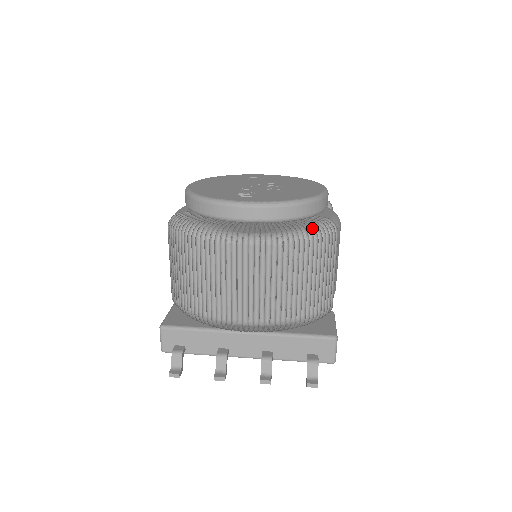
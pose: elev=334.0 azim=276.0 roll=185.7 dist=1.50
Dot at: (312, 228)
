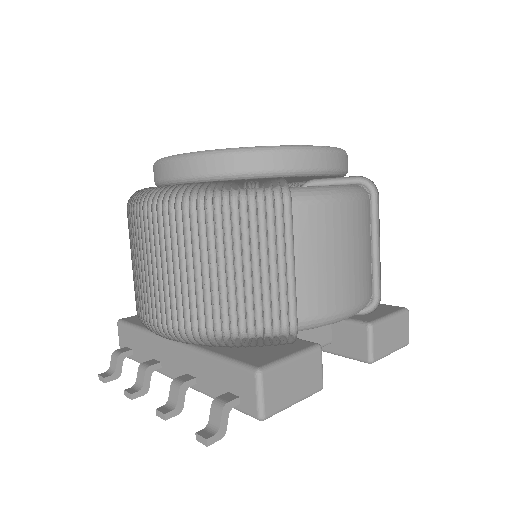
Dot at: occluded
